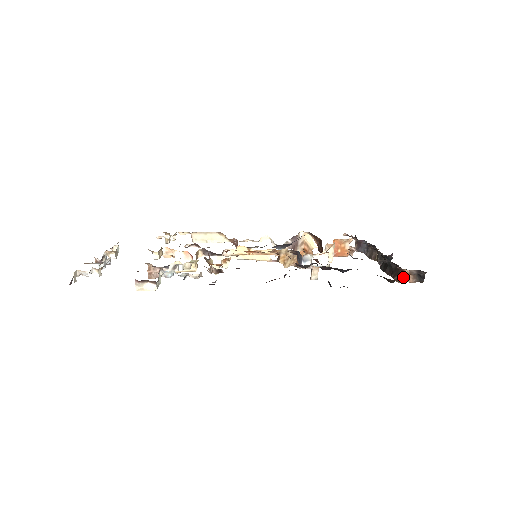
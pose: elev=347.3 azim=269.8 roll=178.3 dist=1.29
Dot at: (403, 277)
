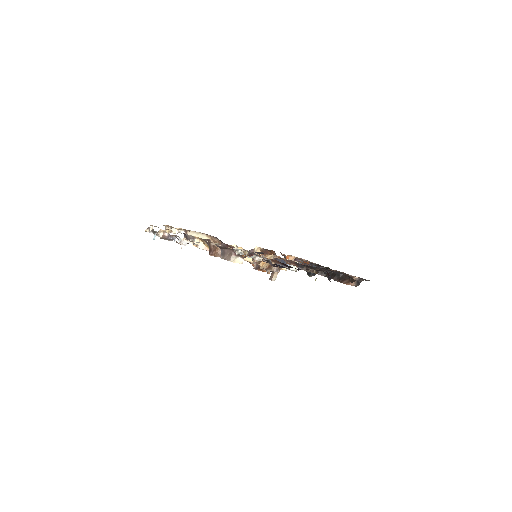
Dot at: occluded
